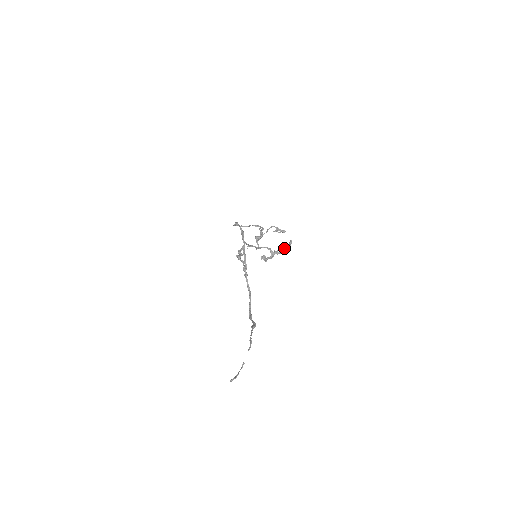
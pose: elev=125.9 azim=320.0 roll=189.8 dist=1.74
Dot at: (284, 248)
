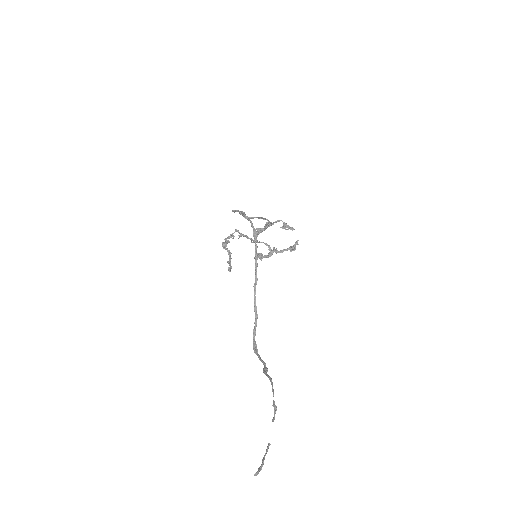
Dot at: (287, 248)
